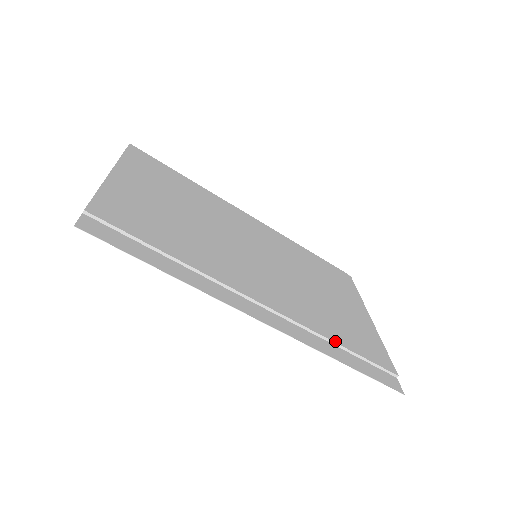
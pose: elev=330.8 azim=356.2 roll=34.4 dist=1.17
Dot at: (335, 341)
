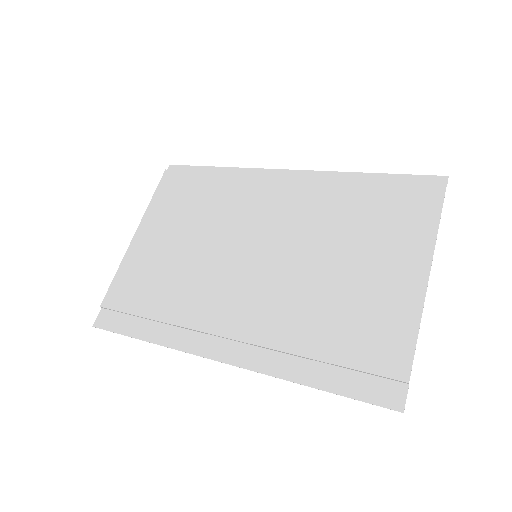
Dot at: (310, 356)
